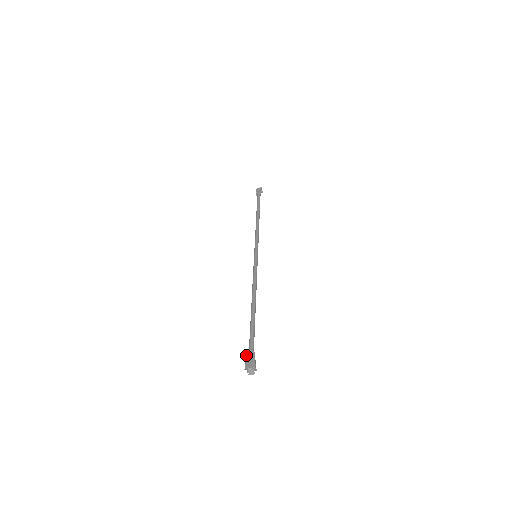
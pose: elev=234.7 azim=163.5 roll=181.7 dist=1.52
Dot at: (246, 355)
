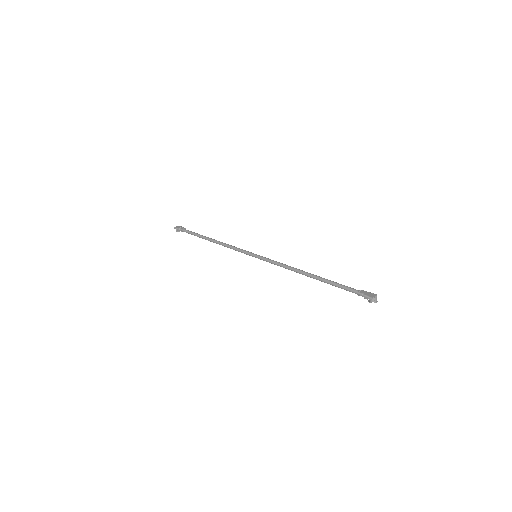
Dot at: (359, 293)
